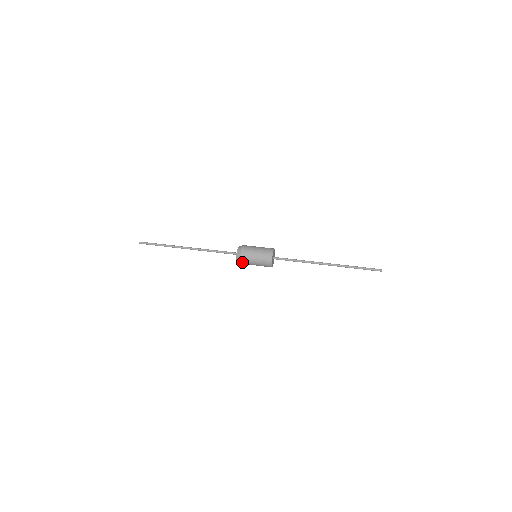
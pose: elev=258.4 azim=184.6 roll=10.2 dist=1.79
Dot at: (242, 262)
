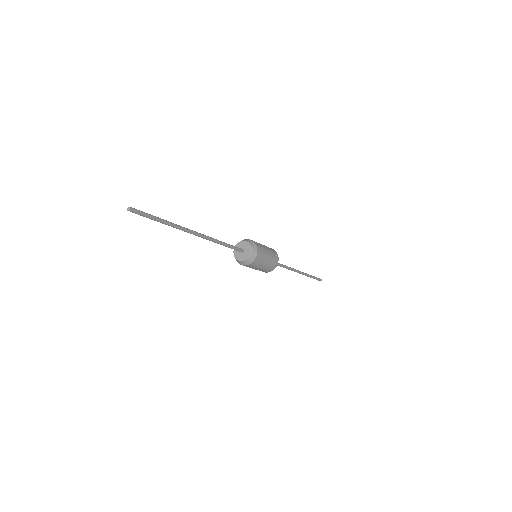
Dot at: (240, 263)
